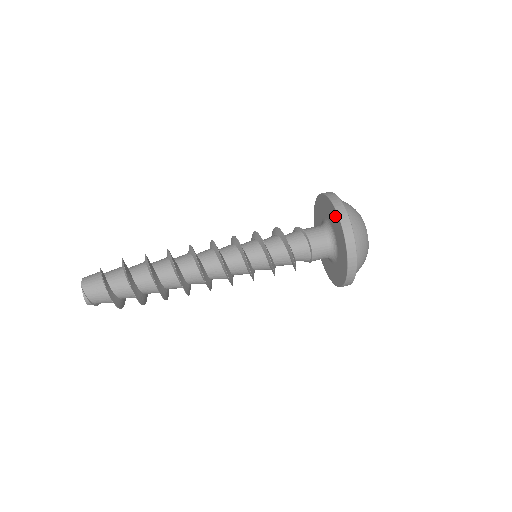
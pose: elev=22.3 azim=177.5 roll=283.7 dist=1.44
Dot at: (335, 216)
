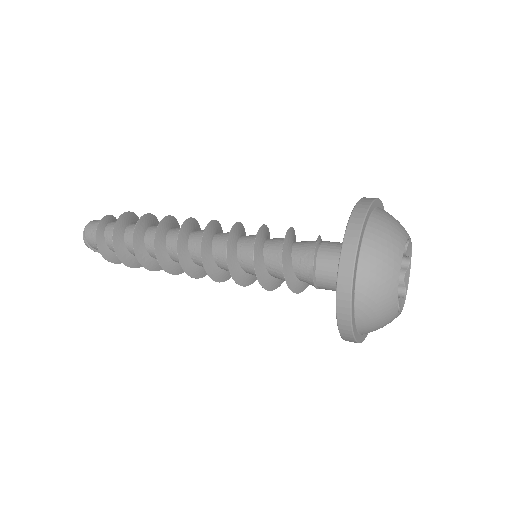
Dot at: occluded
